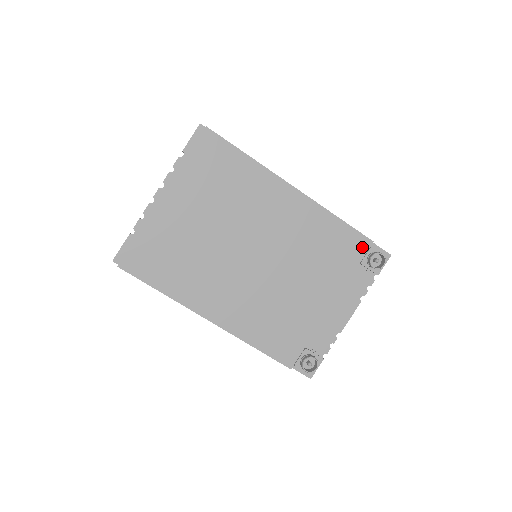
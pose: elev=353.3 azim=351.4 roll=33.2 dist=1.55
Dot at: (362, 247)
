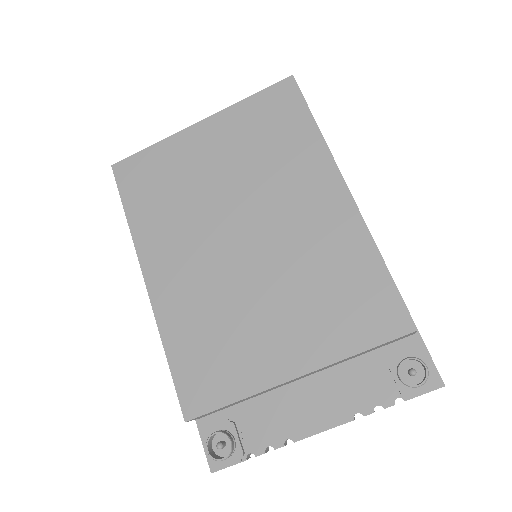
Dot at: (395, 326)
